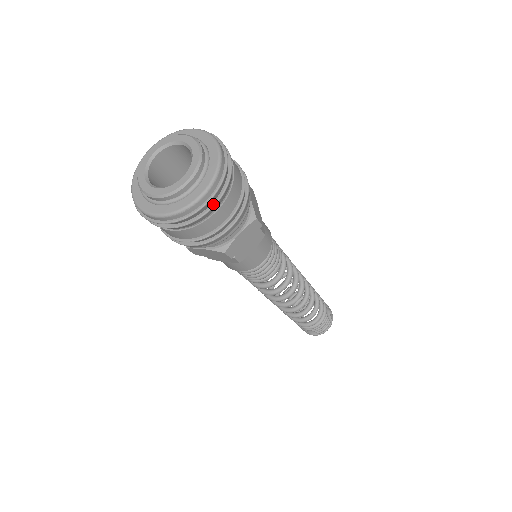
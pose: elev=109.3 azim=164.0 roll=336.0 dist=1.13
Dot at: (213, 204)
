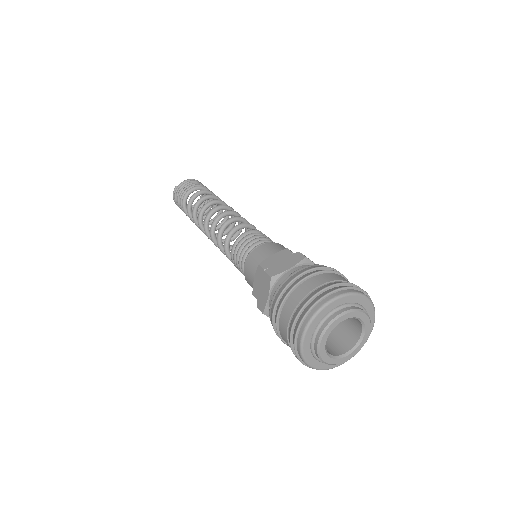
Dot at: occluded
